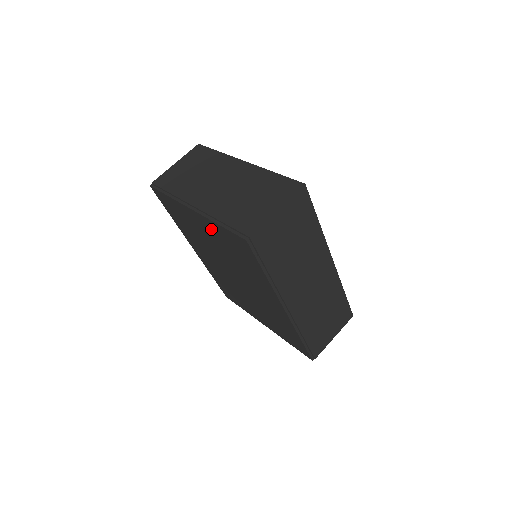
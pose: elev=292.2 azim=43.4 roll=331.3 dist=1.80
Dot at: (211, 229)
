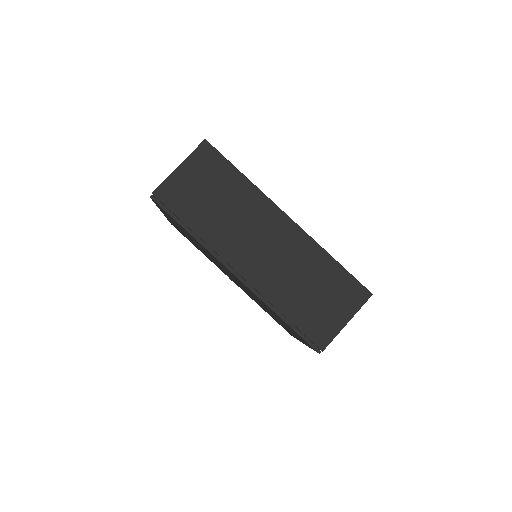
Dot at: (172, 221)
